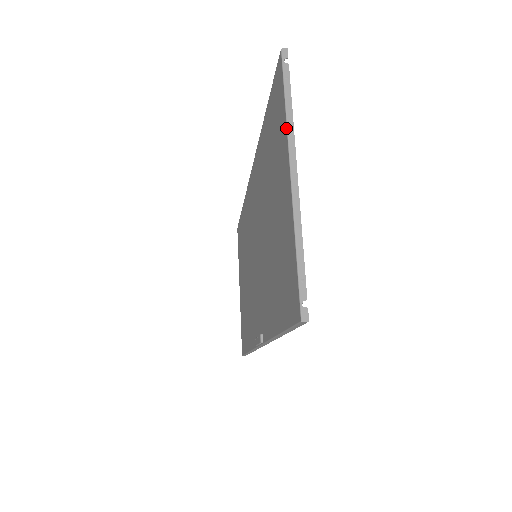
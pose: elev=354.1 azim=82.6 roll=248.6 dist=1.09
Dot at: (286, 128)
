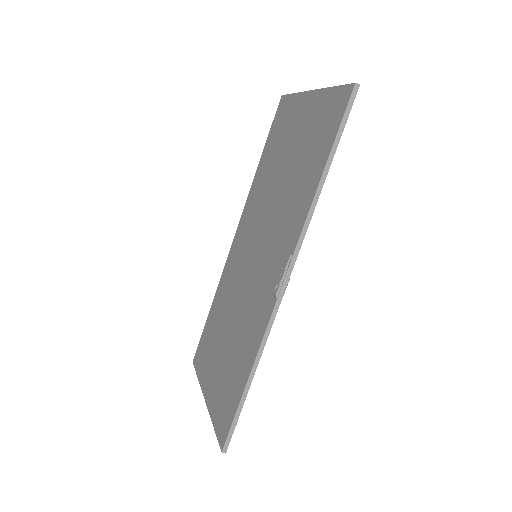
Dot at: (300, 93)
